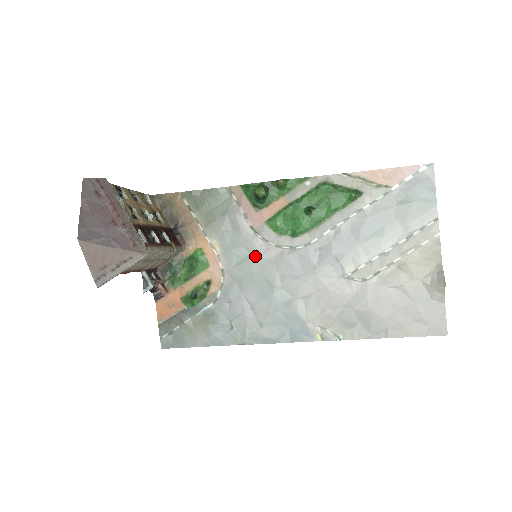
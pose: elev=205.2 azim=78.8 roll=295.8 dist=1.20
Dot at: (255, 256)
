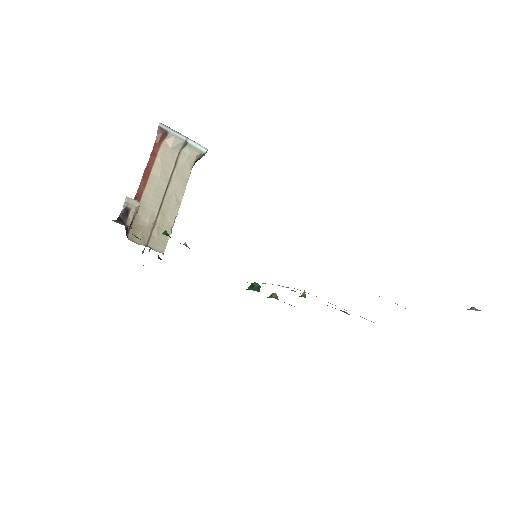
Dot at: occluded
